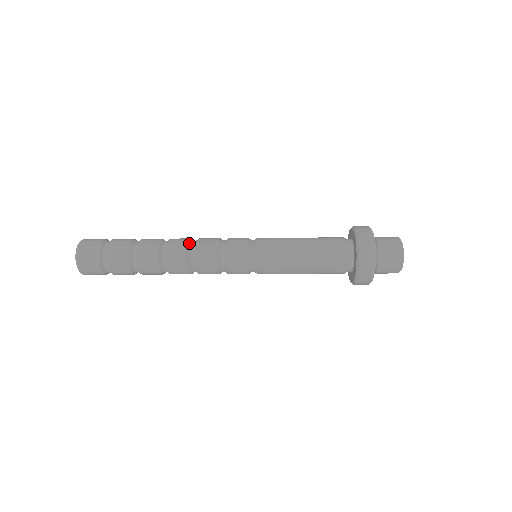
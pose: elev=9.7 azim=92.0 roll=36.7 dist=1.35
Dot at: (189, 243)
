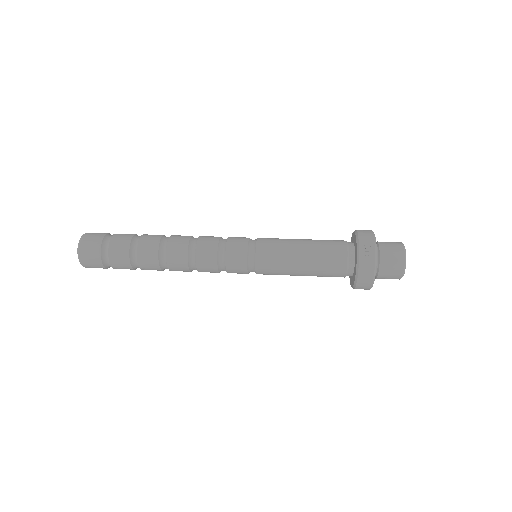
Dot at: (187, 254)
